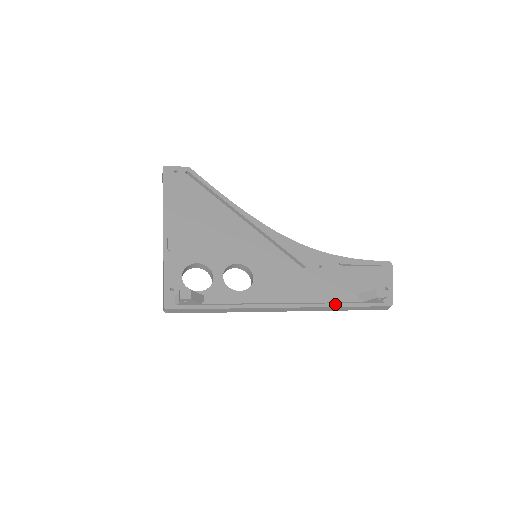
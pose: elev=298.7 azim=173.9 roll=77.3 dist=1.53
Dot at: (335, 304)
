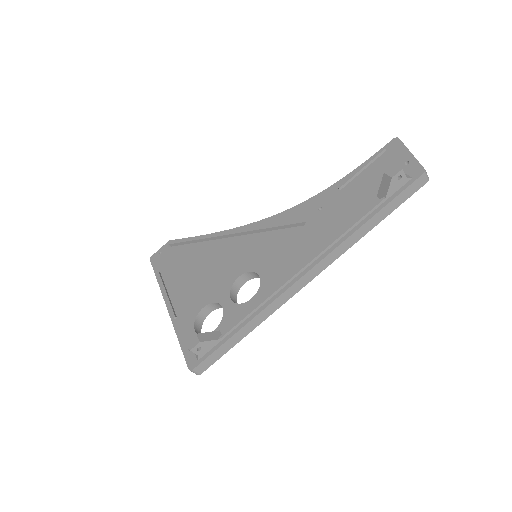
Dot at: (356, 227)
